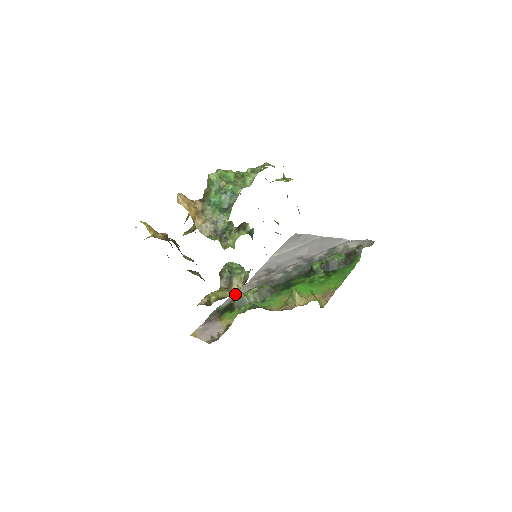
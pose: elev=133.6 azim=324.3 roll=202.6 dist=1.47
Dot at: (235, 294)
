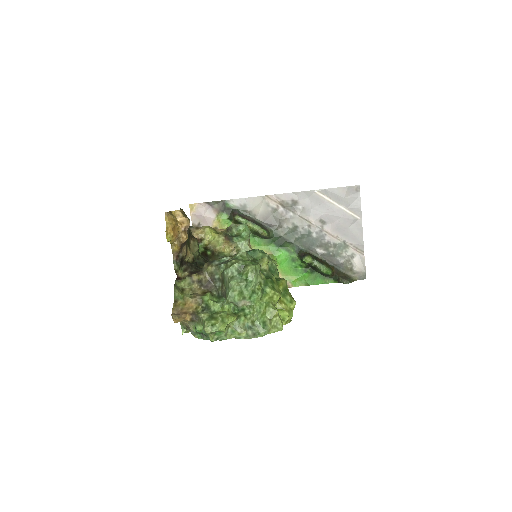
Dot at: (223, 249)
